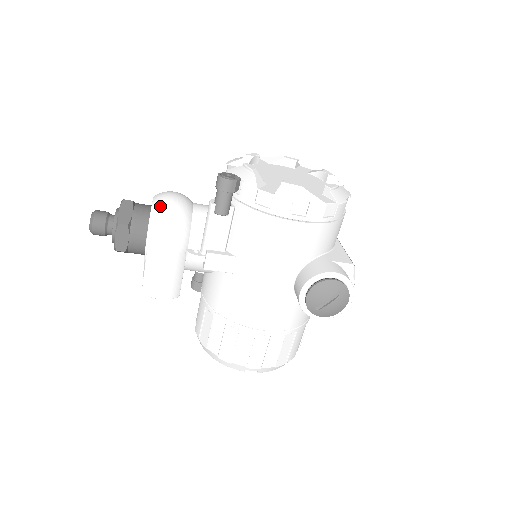
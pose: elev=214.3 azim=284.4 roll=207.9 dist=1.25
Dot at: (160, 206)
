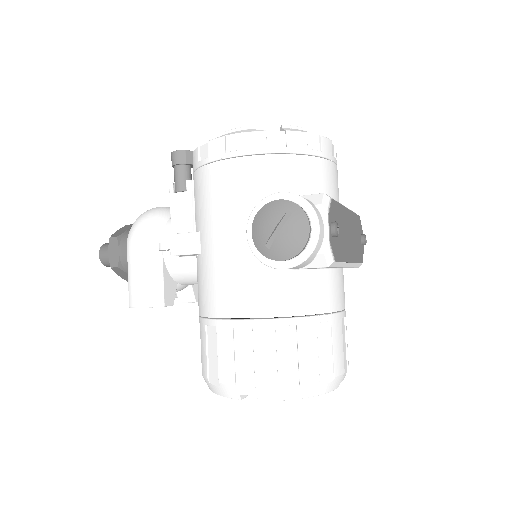
Dot at: (143, 213)
